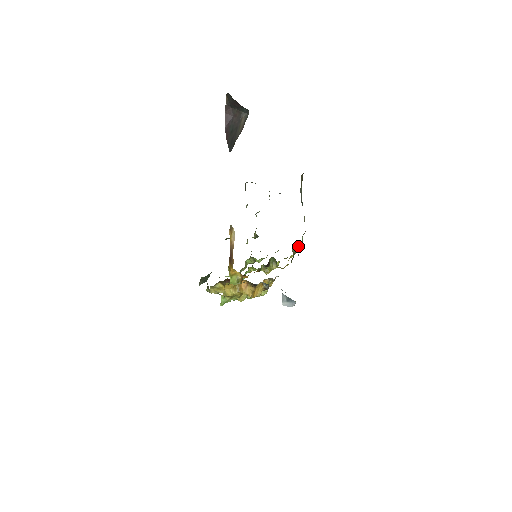
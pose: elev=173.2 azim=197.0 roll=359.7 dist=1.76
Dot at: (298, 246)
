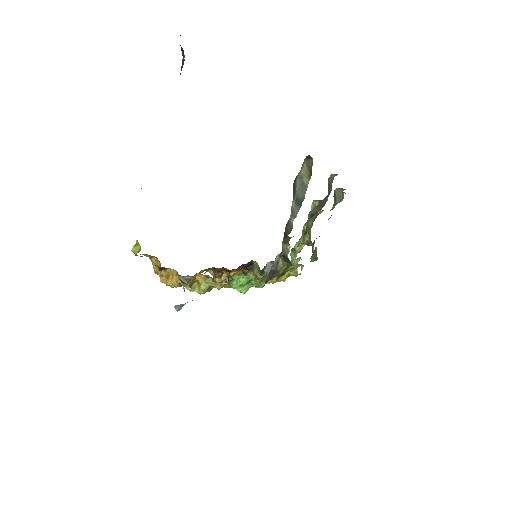
Dot at: (286, 258)
